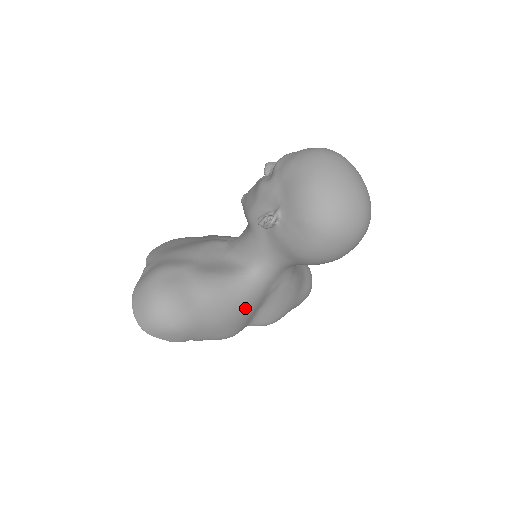
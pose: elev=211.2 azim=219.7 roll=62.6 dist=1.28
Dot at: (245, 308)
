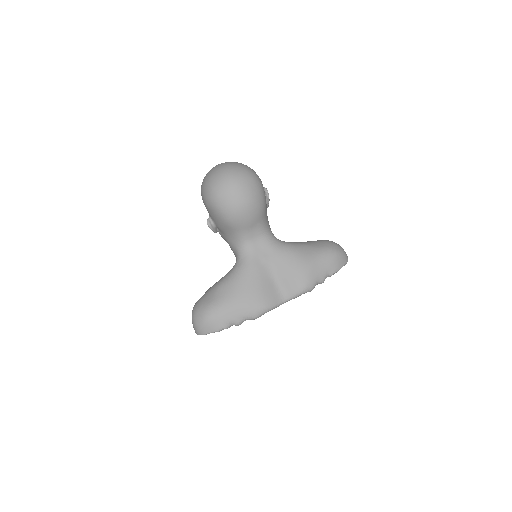
Dot at: (247, 282)
